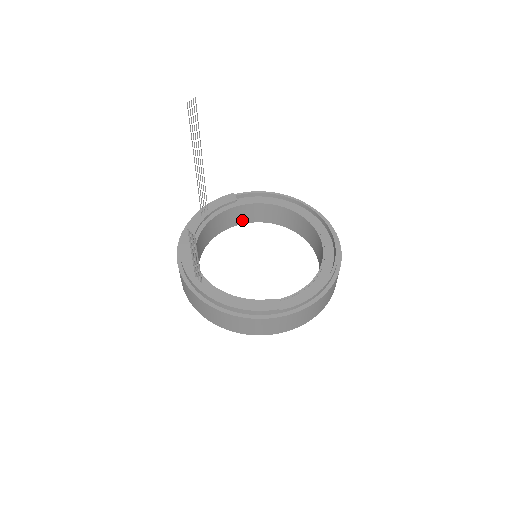
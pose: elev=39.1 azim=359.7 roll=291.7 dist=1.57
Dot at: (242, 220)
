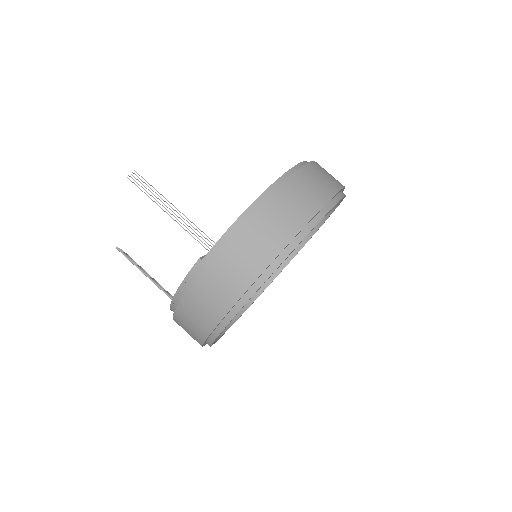
Dot at: occluded
